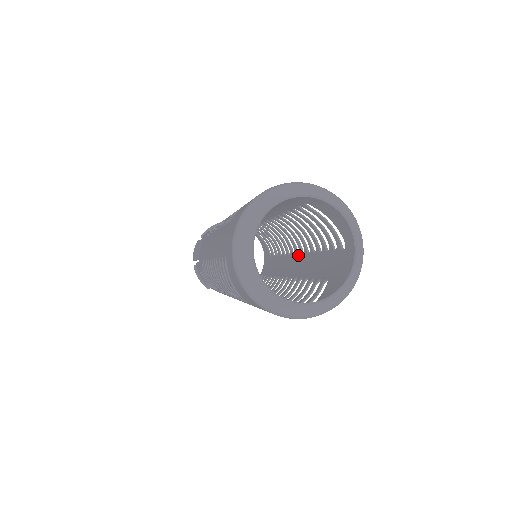
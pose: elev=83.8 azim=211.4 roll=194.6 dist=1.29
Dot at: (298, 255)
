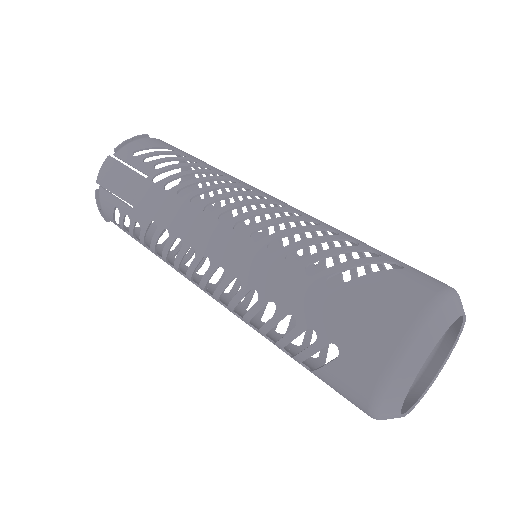
Dot at: occluded
